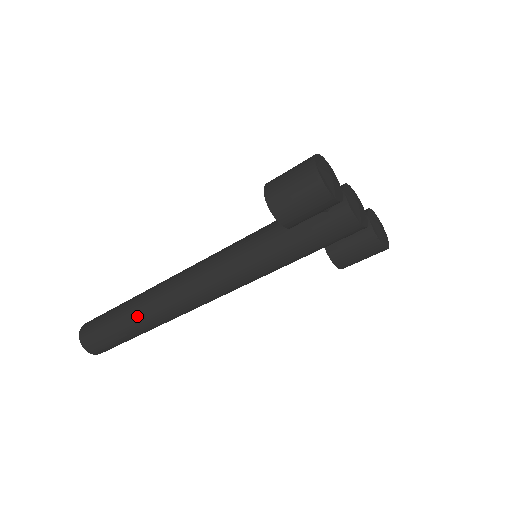
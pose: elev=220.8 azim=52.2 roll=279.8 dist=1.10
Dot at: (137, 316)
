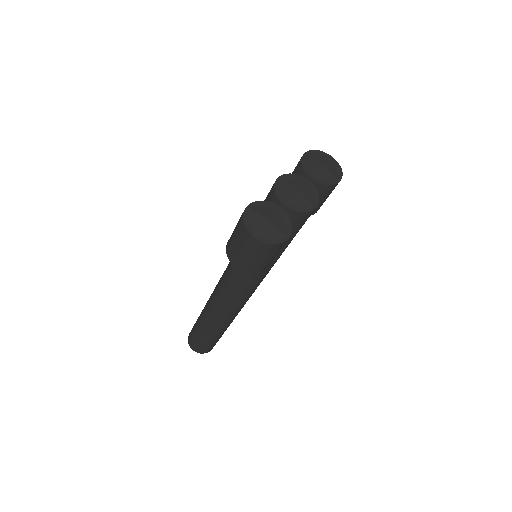
Dot at: (218, 328)
